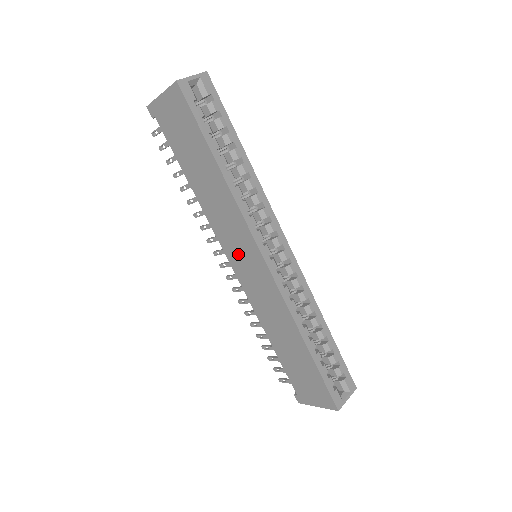
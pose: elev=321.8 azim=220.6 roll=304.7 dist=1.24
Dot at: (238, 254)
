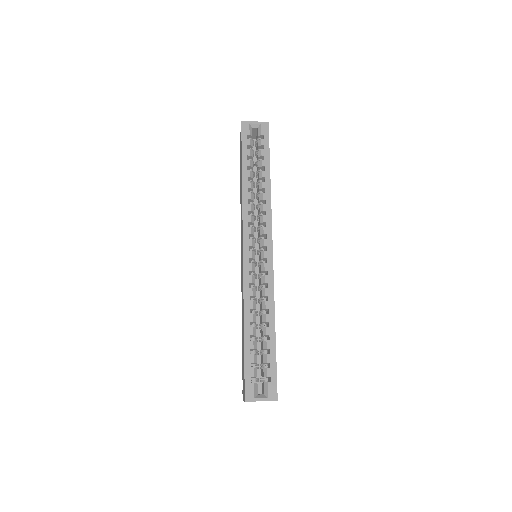
Dot at: occluded
